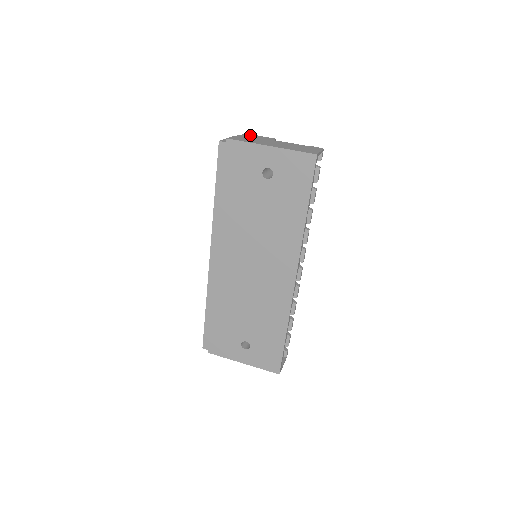
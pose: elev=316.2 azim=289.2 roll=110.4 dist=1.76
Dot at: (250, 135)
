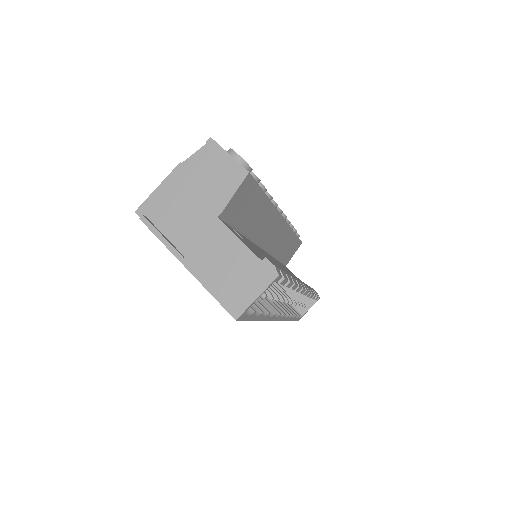
Dot at: (211, 153)
